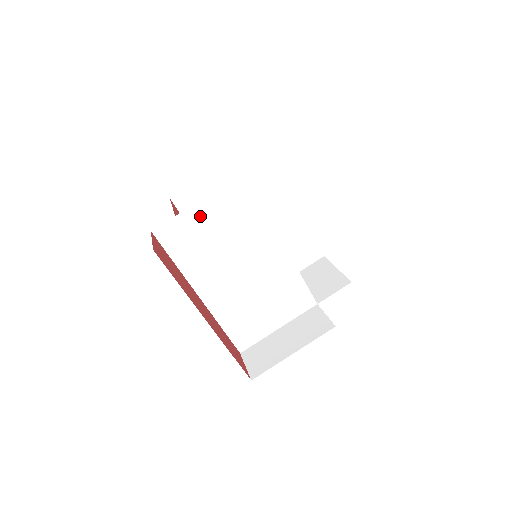
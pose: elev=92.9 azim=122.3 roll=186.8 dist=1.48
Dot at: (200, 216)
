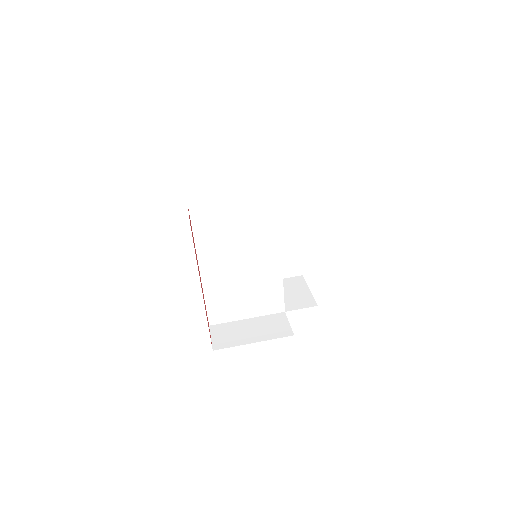
Dot at: (230, 209)
